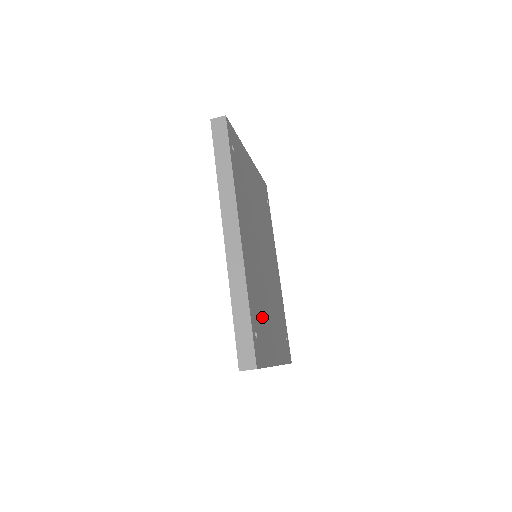
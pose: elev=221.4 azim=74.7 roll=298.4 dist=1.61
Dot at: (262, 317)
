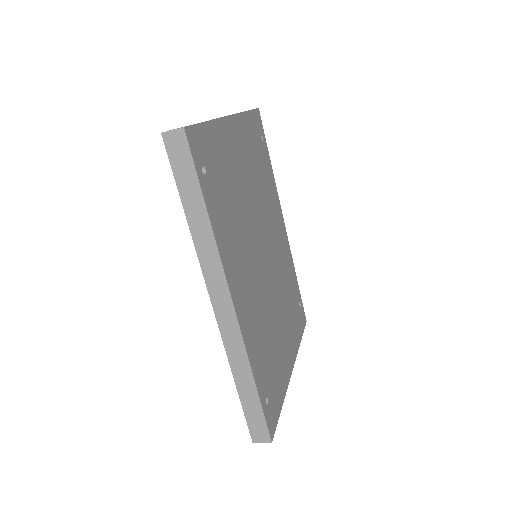
Dot at: (271, 355)
